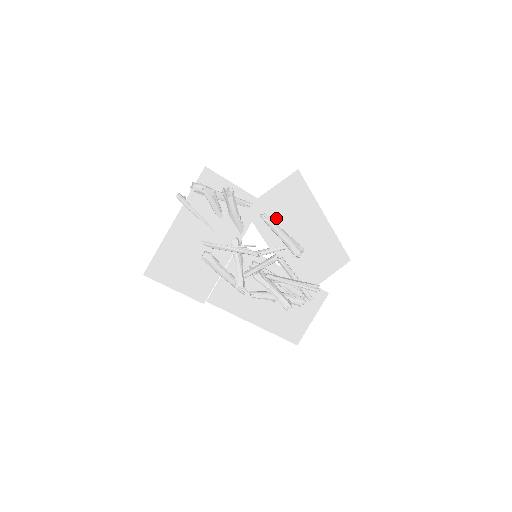
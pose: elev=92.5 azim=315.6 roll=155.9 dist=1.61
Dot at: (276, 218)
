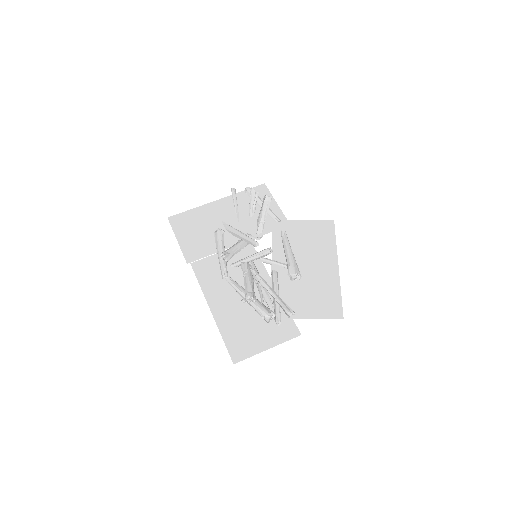
Dot at: (293, 241)
